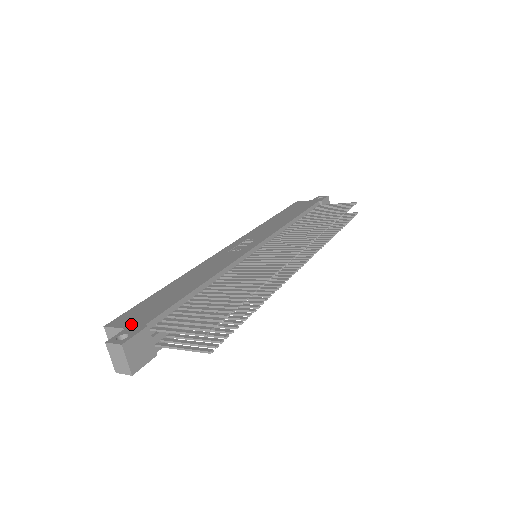
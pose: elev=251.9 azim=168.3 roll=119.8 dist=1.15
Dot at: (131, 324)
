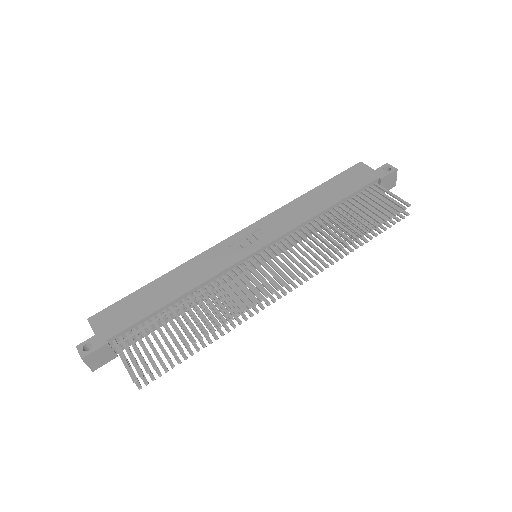
Dot at: (101, 331)
